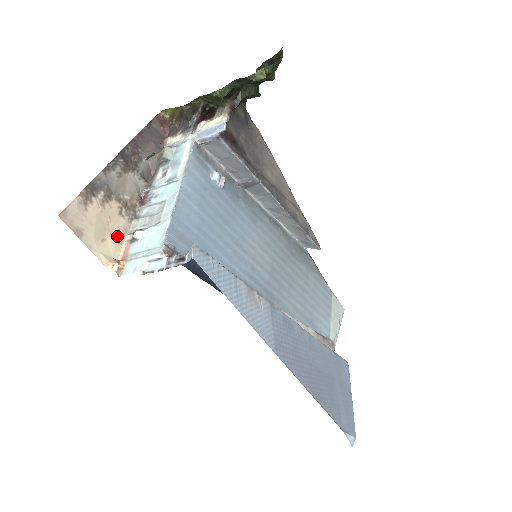
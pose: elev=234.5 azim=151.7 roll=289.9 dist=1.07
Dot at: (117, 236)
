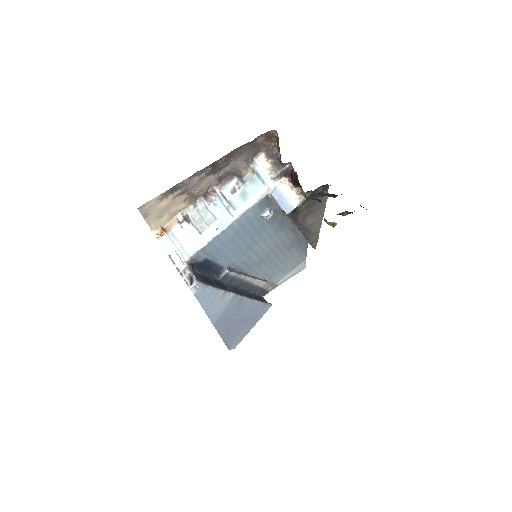
Dot at: (172, 214)
